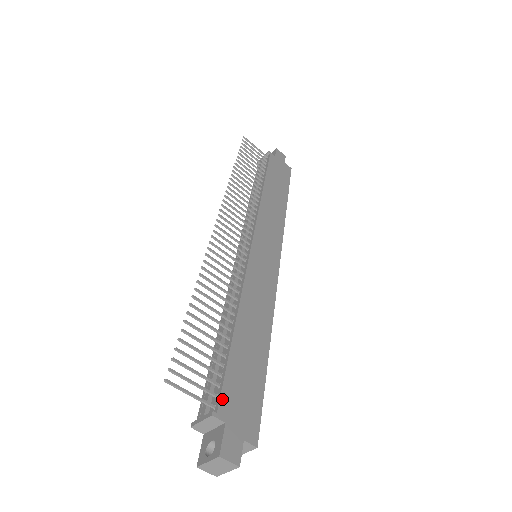
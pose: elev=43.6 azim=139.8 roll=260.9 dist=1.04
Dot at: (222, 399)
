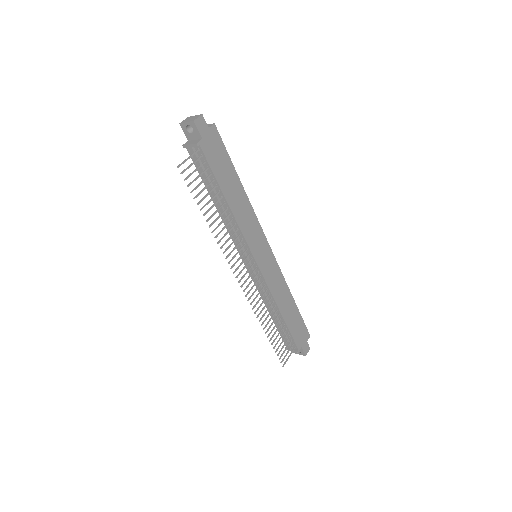
Dot at: (297, 344)
